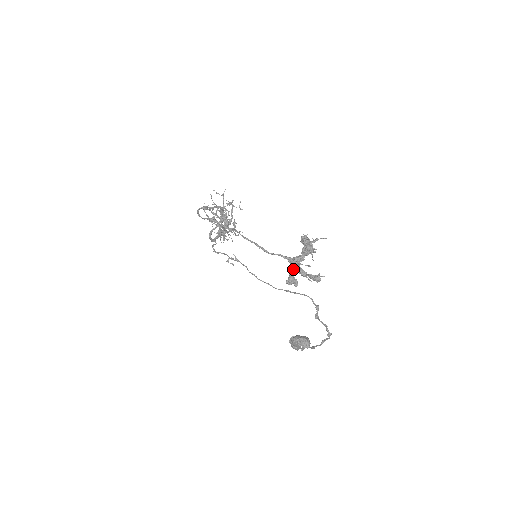
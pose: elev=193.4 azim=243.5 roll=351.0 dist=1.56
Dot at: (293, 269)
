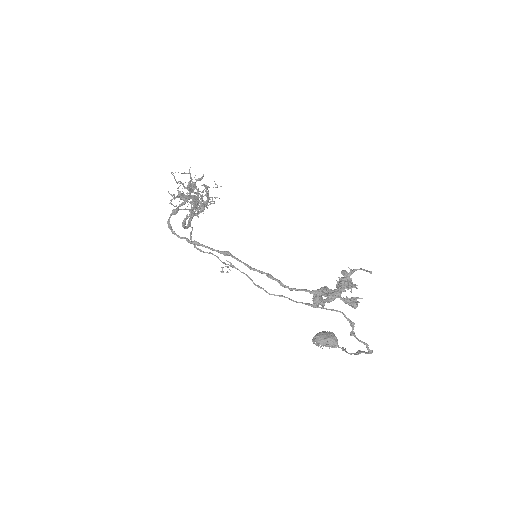
Dot at: occluded
